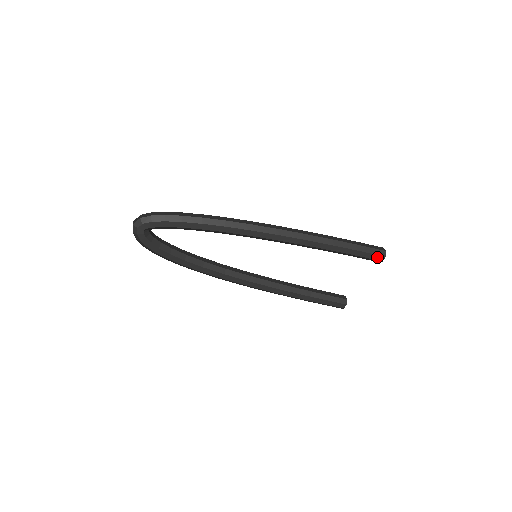
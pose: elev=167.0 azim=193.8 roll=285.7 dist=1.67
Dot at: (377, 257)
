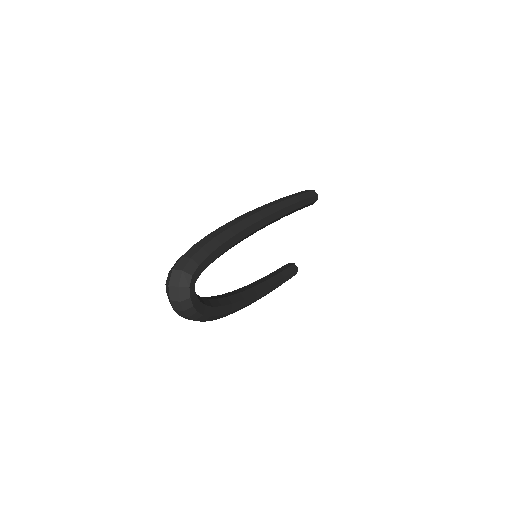
Dot at: (315, 198)
